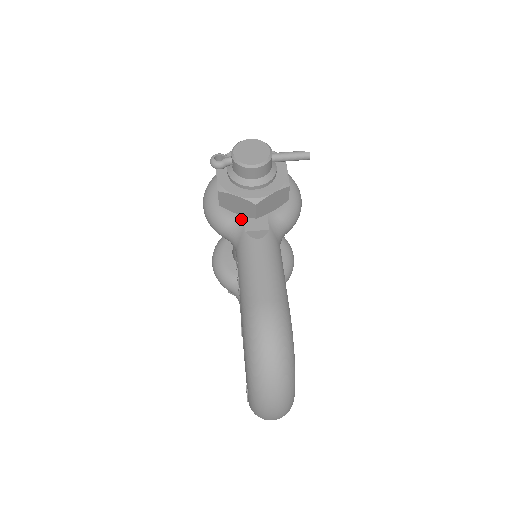
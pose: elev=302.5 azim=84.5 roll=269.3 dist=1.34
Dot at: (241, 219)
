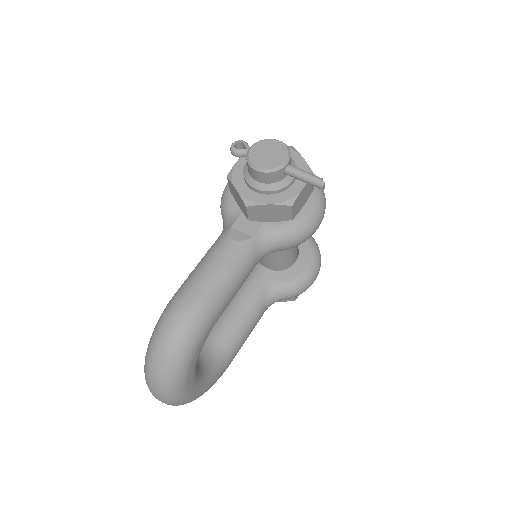
Dot at: (238, 213)
